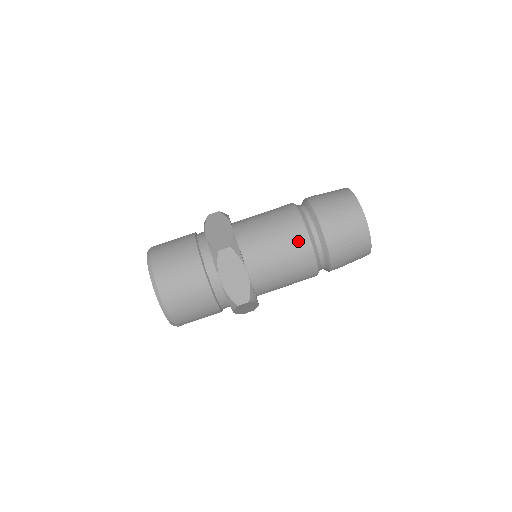
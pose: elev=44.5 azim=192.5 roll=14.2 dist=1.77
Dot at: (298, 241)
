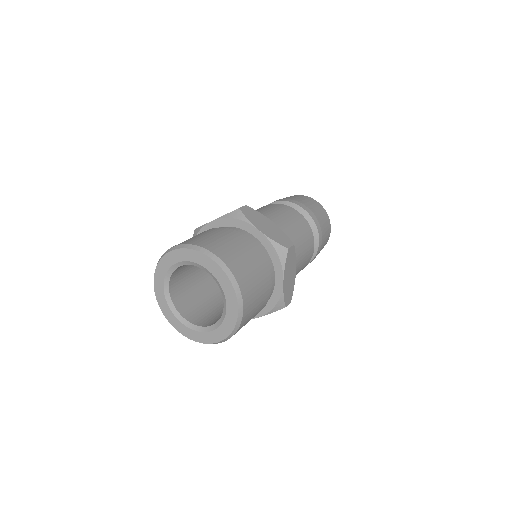
Dot at: (309, 241)
